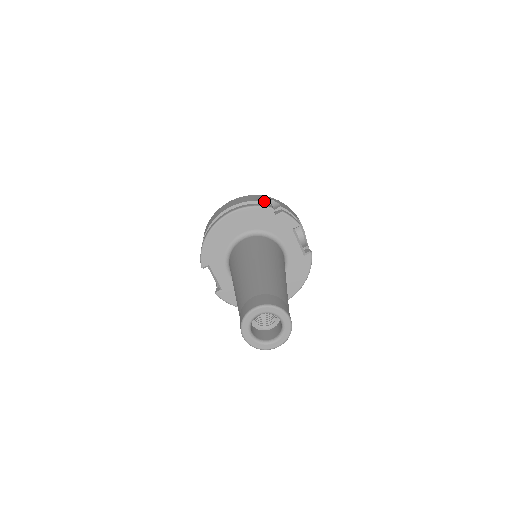
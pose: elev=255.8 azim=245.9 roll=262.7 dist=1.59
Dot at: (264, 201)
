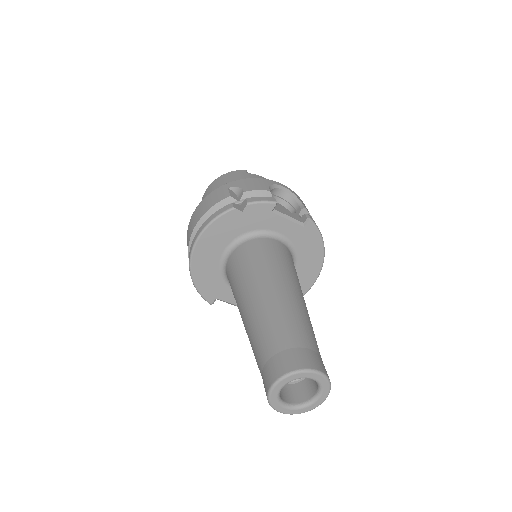
Dot at: (222, 200)
